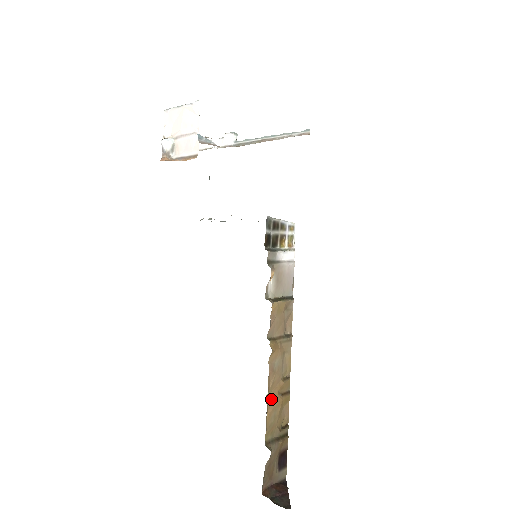
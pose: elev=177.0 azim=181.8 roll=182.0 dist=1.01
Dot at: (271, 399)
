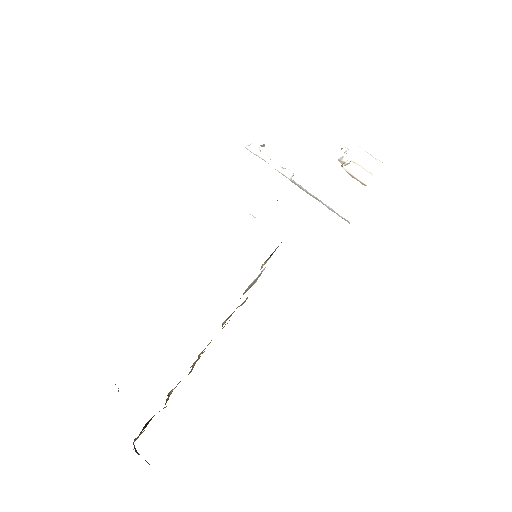
Dot at: (194, 365)
